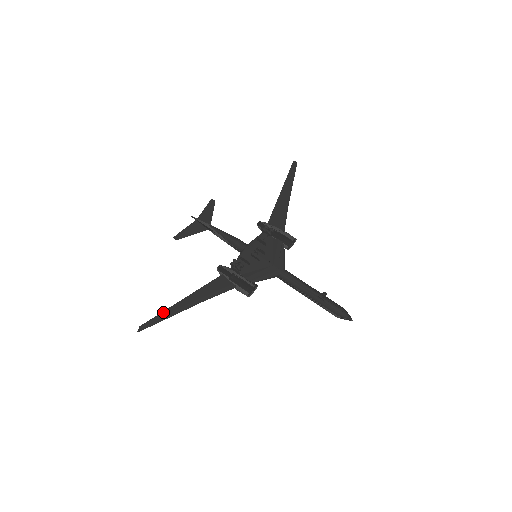
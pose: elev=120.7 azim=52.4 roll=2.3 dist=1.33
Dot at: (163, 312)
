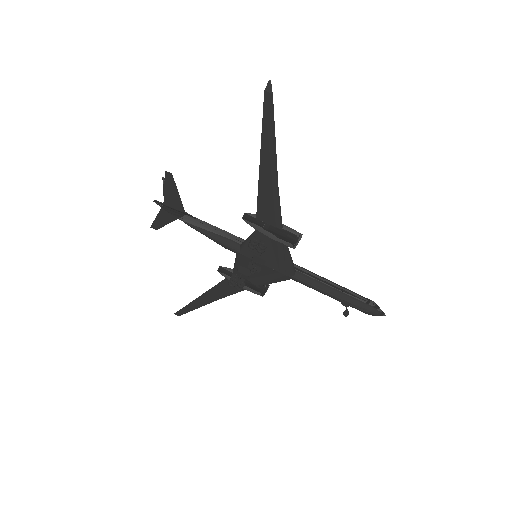
Dot at: (187, 306)
